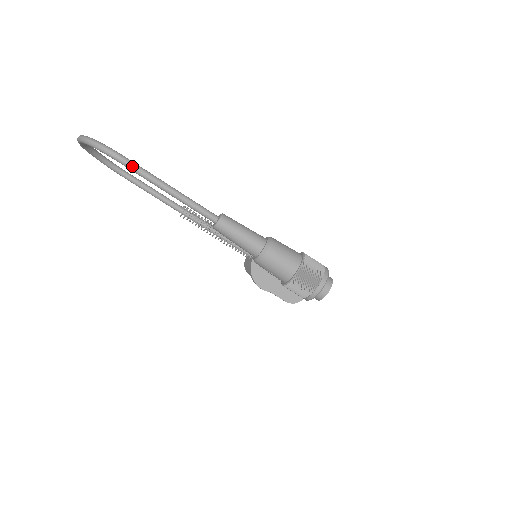
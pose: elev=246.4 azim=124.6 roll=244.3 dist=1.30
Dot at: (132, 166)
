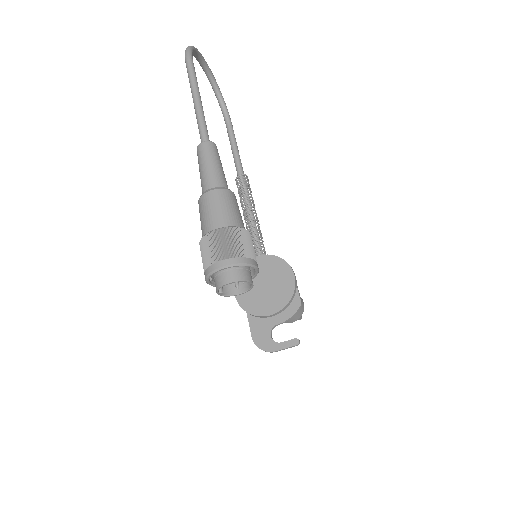
Dot at: (189, 68)
